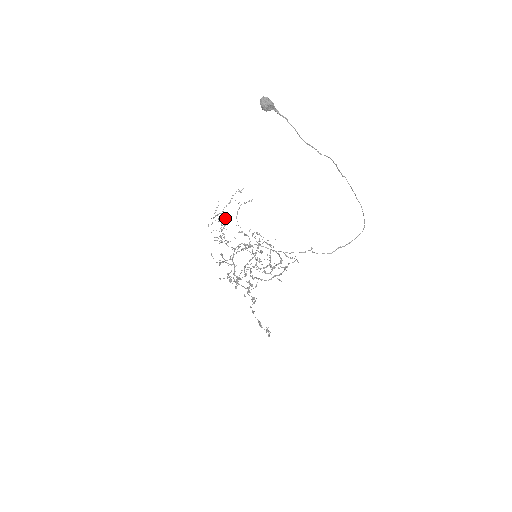
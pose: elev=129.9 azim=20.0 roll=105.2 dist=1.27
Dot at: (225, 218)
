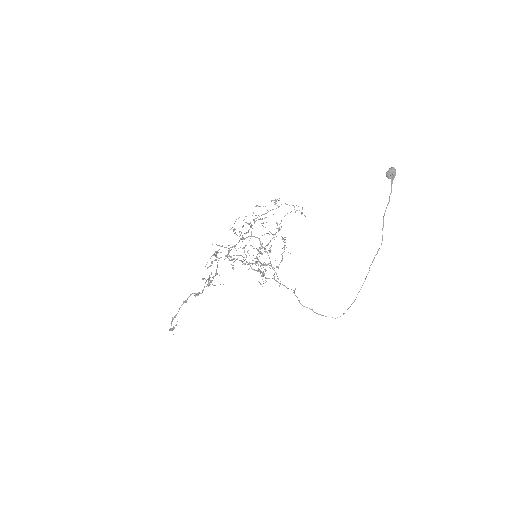
Dot at: occluded
